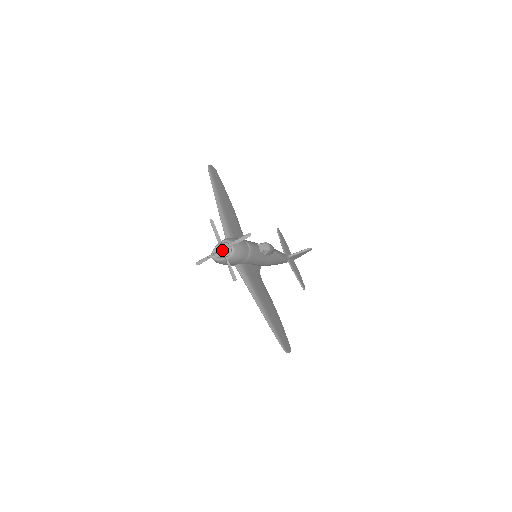
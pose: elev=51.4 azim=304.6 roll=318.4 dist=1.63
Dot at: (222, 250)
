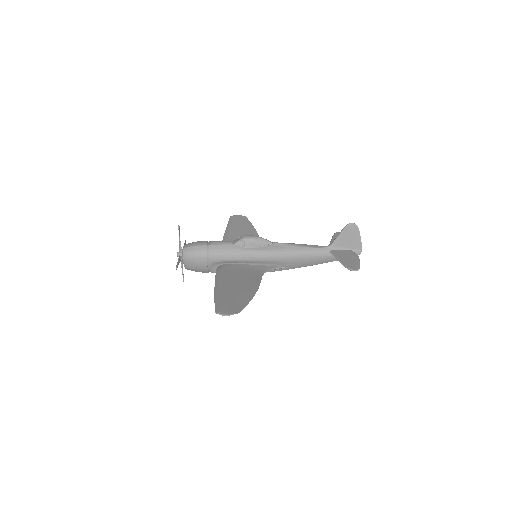
Dot at: (177, 254)
